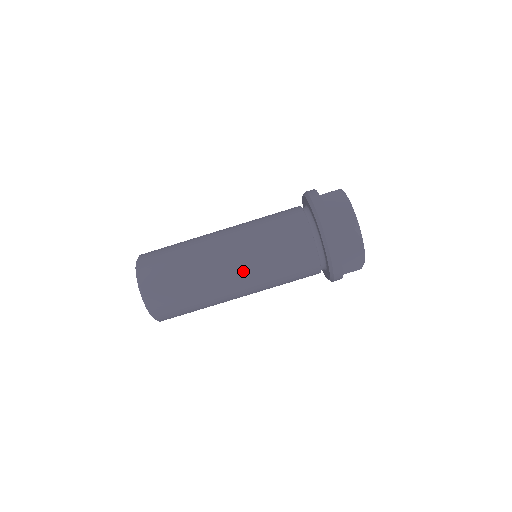
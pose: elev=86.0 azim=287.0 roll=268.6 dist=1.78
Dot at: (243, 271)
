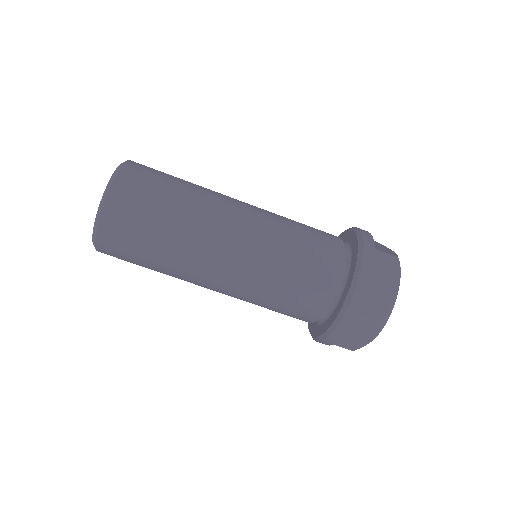
Dot at: (234, 271)
